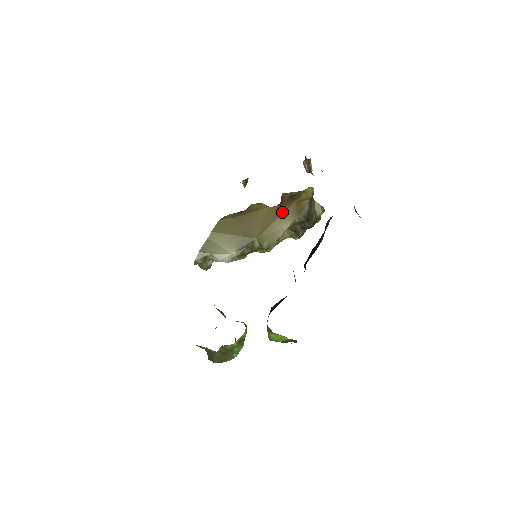
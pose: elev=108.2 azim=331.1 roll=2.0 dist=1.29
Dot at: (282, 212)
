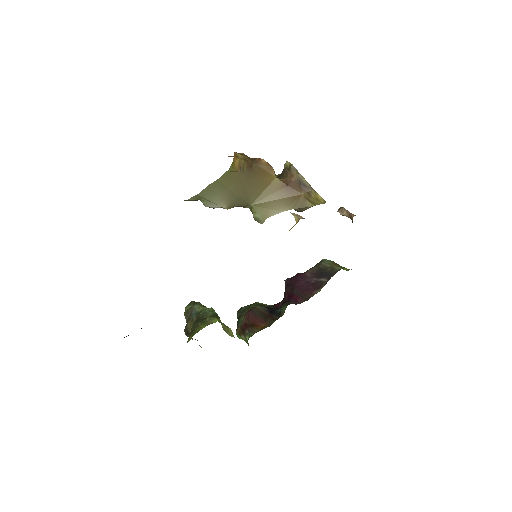
Dot at: (286, 196)
